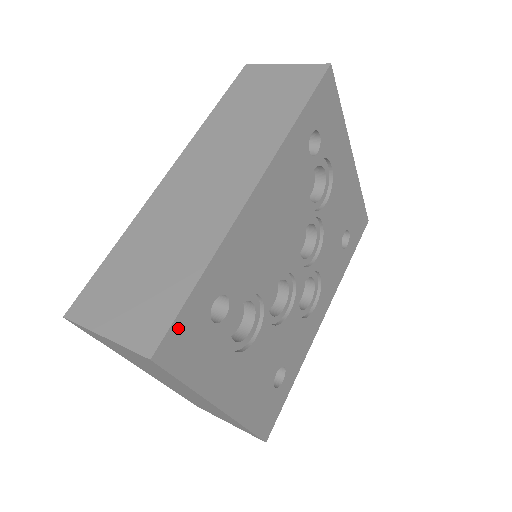
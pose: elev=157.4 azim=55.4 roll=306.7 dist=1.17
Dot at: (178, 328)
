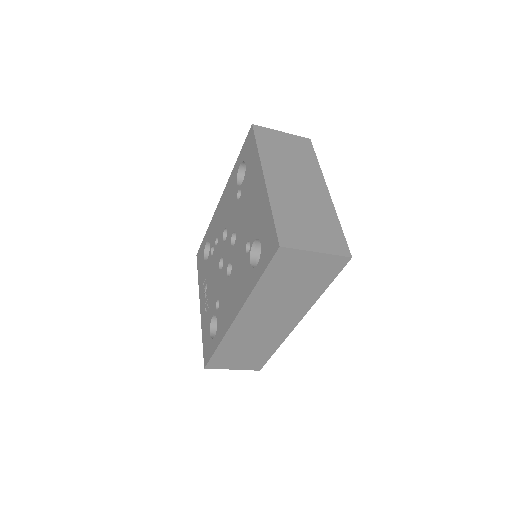
Dot at: occluded
